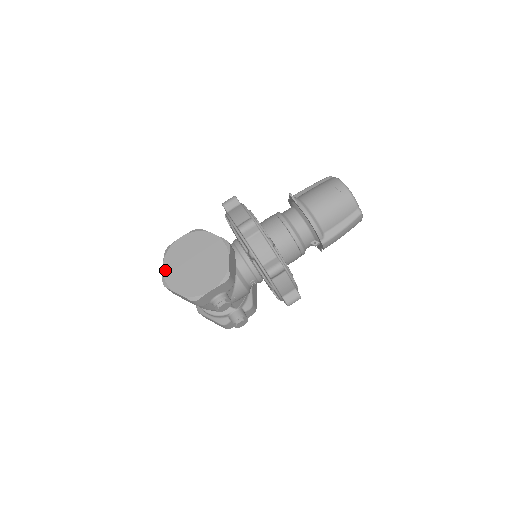
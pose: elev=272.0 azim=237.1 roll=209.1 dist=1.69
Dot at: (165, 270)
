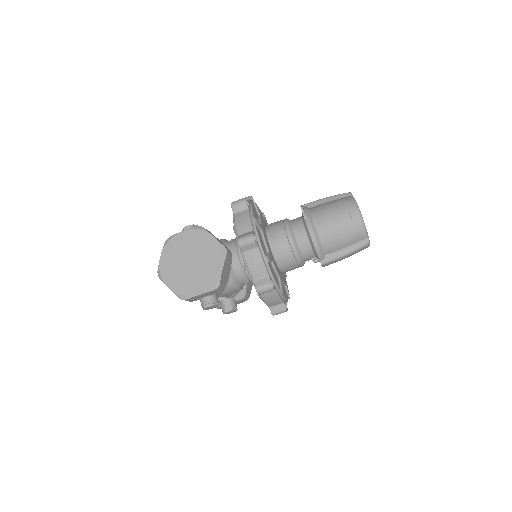
Dot at: (162, 261)
